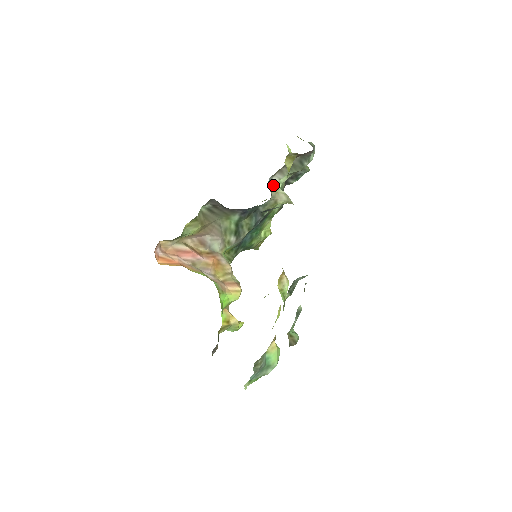
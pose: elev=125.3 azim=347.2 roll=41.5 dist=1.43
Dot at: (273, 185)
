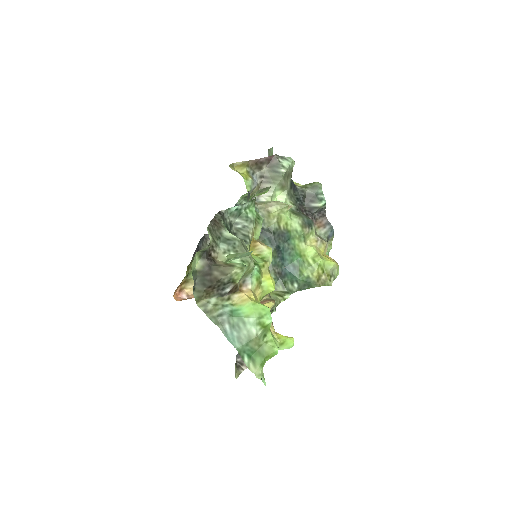
Dot at: (262, 202)
